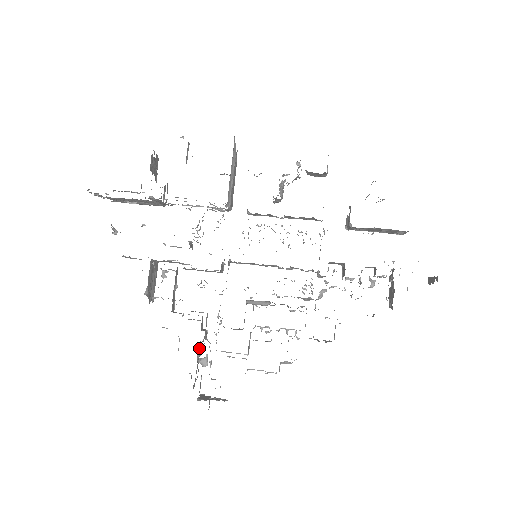
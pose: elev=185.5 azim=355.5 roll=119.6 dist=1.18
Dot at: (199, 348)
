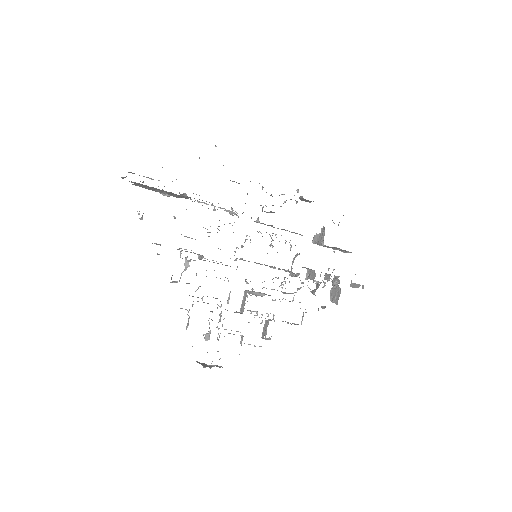
Dot at: occluded
